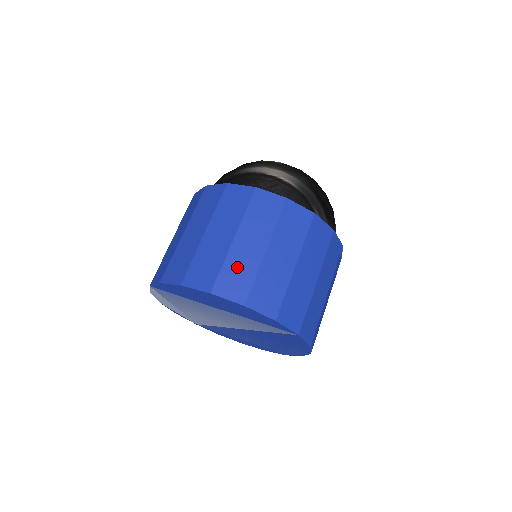
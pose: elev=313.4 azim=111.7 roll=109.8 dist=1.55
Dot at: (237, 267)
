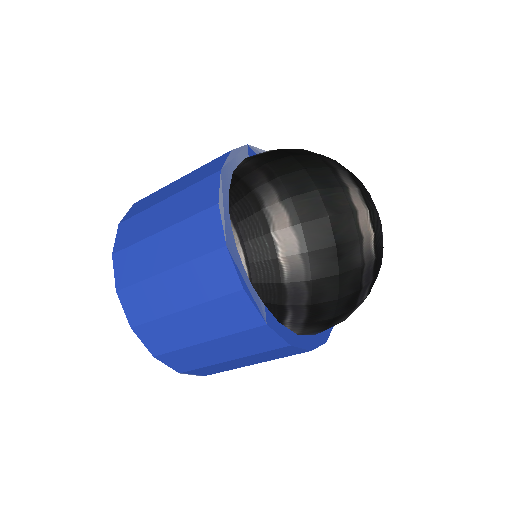
Dot at: (149, 296)
